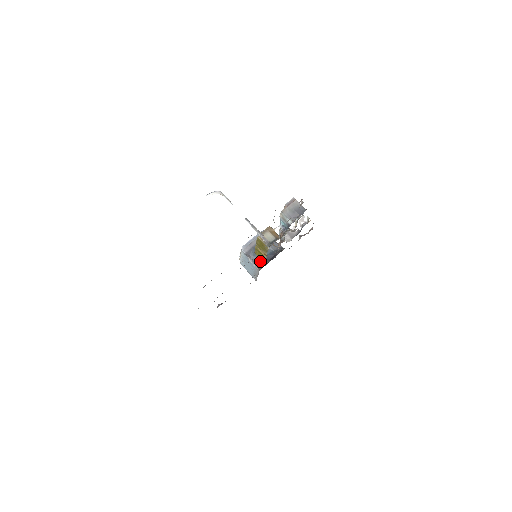
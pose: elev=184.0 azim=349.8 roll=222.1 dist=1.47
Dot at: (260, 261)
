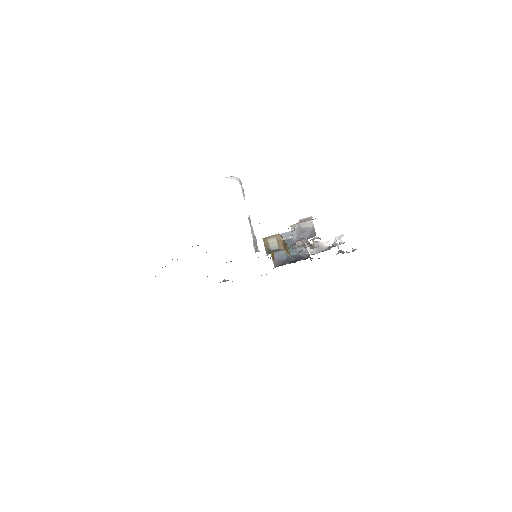
Dot at: (280, 259)
